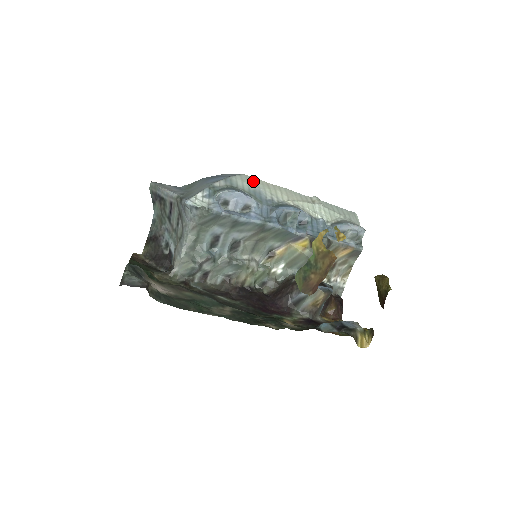
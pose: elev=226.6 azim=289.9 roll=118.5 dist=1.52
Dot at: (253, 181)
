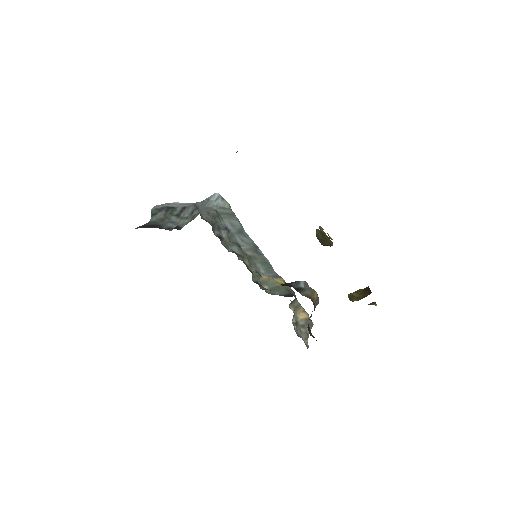
Dot at: occluded
